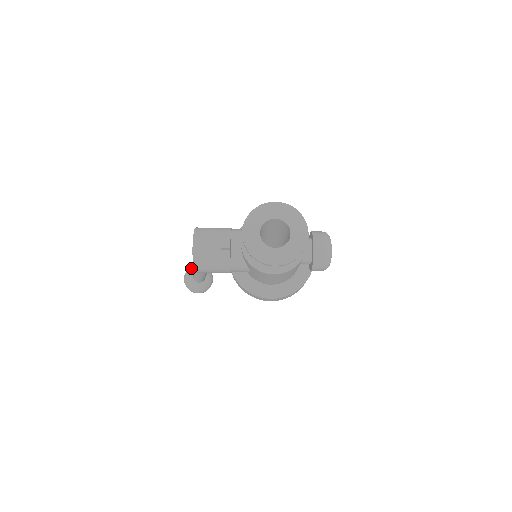
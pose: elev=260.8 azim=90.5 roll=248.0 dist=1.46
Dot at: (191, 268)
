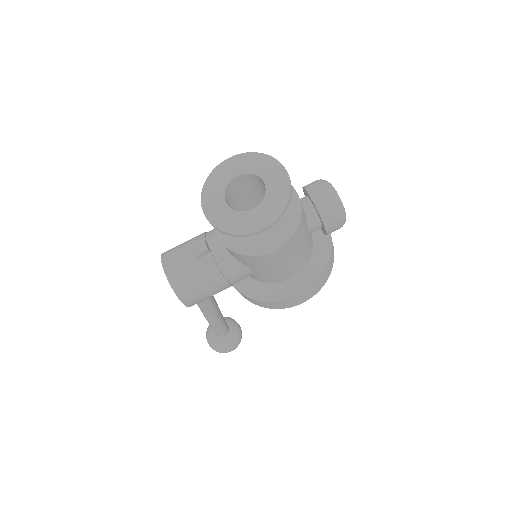
Dot at: (209, 325)
